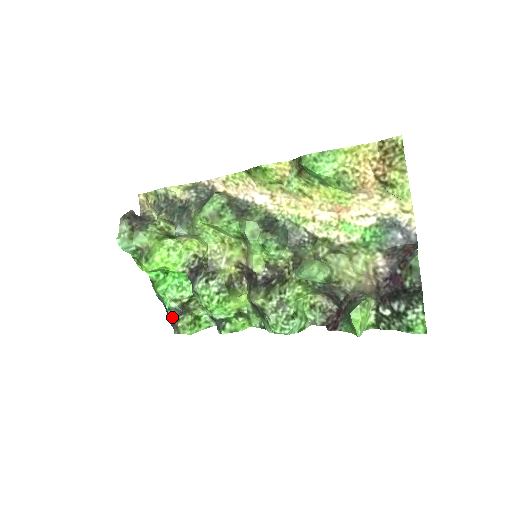
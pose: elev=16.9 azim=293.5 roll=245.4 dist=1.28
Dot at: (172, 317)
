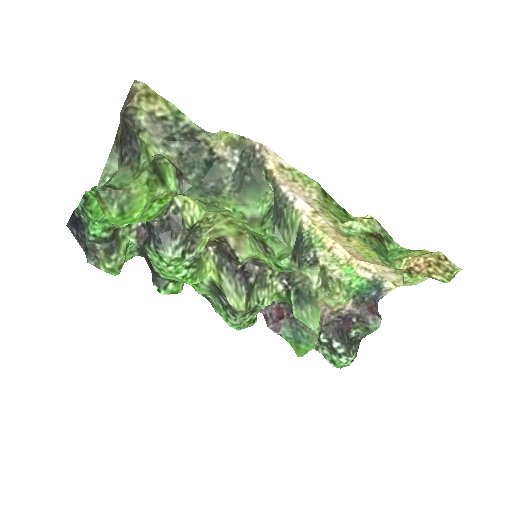
Dot at: (93, 243)
